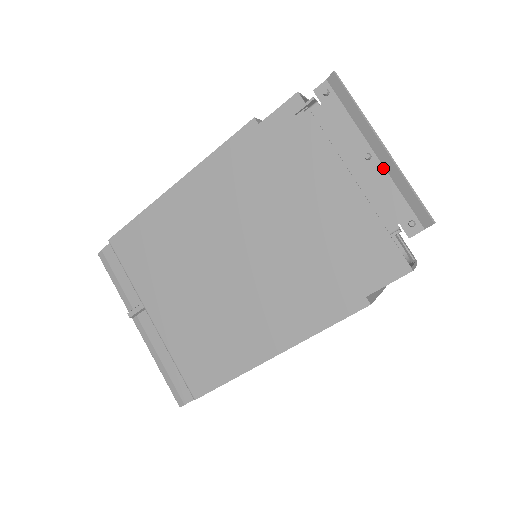
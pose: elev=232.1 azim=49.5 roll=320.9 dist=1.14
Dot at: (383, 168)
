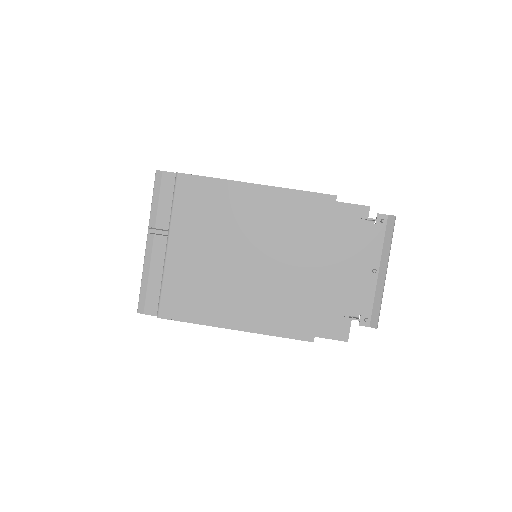
Dot at: (376, 282)
